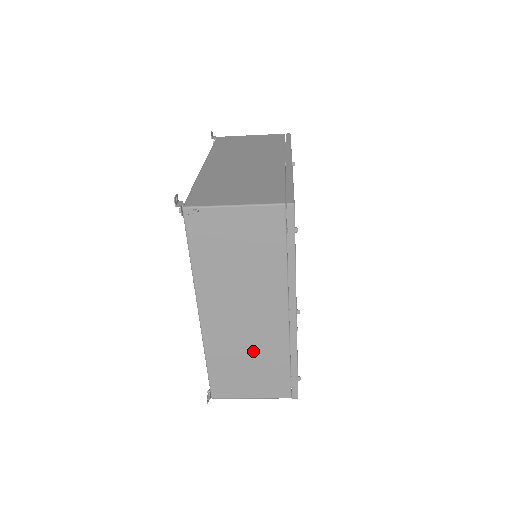
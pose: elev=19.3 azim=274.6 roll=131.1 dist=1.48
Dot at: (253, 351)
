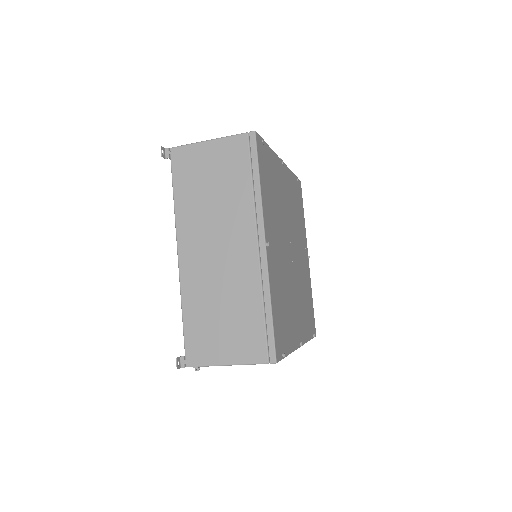
Dot at: occluded
